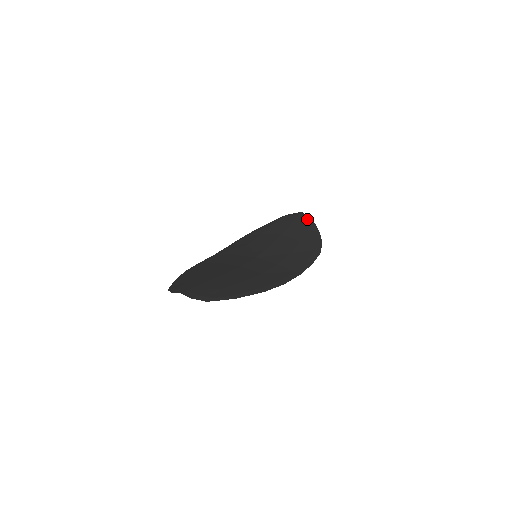
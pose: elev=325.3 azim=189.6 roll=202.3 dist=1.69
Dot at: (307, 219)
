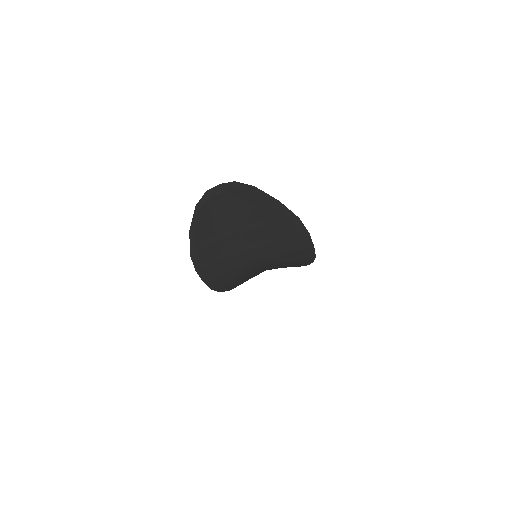
Dot at: occluded
